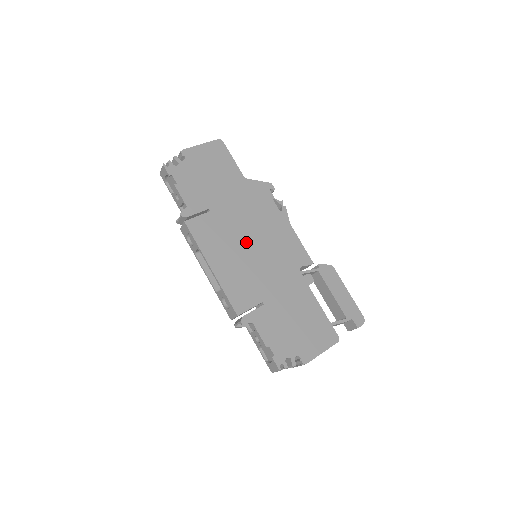
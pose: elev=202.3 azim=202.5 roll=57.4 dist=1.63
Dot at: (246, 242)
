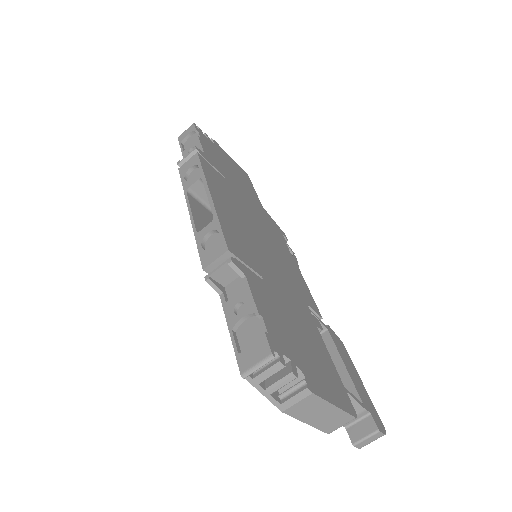
Dot at: (254, 228)
